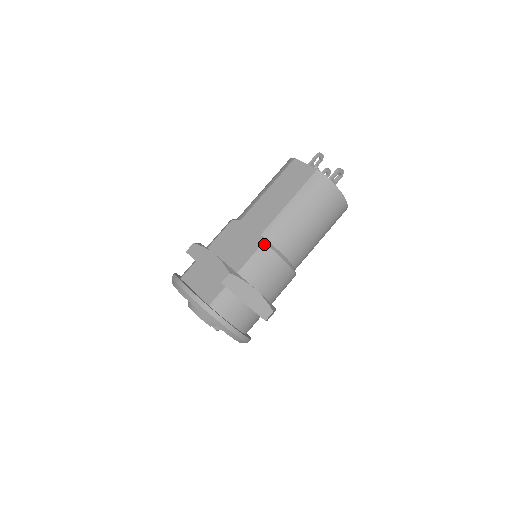
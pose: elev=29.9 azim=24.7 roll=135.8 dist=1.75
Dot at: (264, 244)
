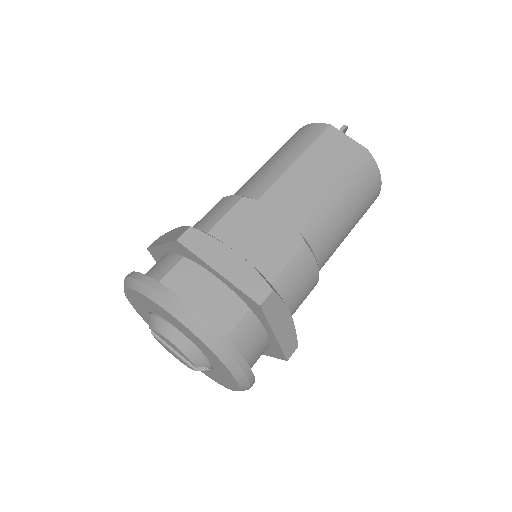
Dot at: (305, 246)
